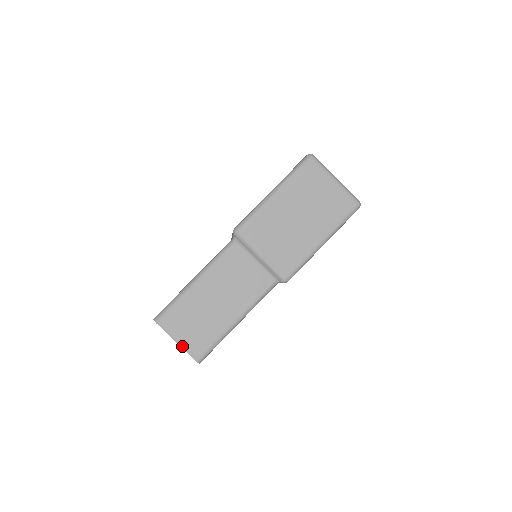
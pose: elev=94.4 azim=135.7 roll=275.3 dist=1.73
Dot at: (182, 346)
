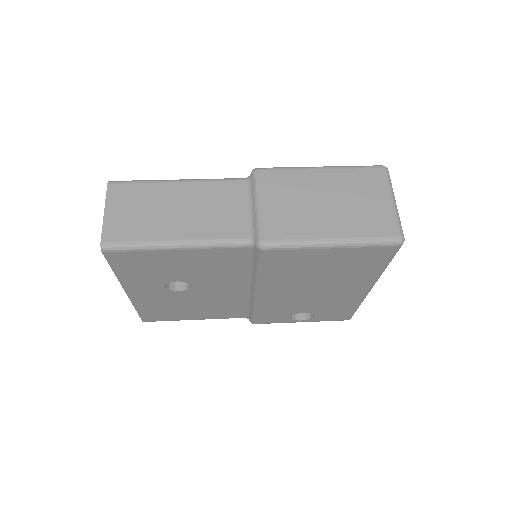
Dot at: (105, 219)
